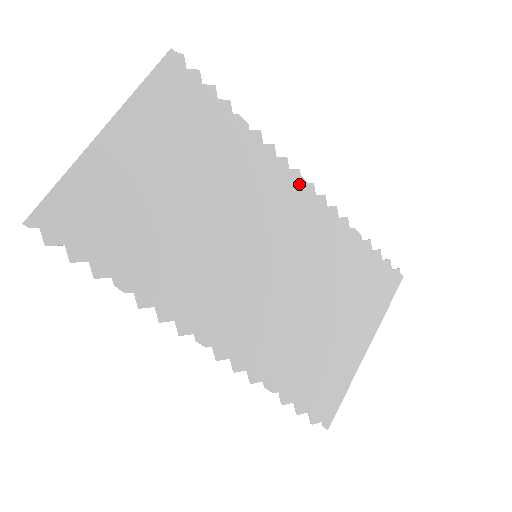
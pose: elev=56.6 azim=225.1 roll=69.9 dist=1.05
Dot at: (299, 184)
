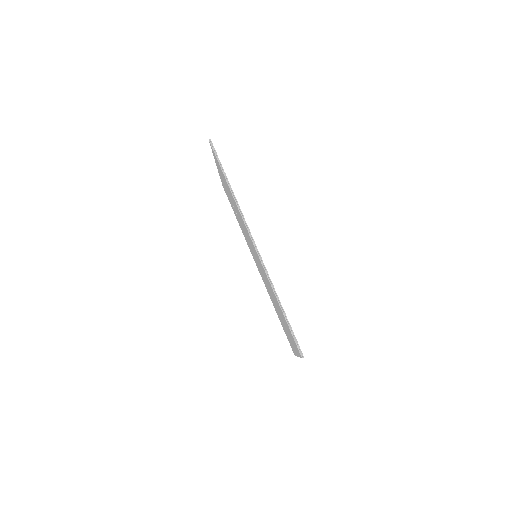
Dot at: occluded
